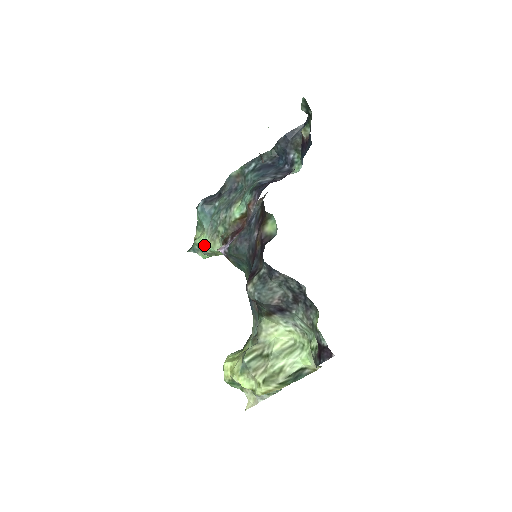
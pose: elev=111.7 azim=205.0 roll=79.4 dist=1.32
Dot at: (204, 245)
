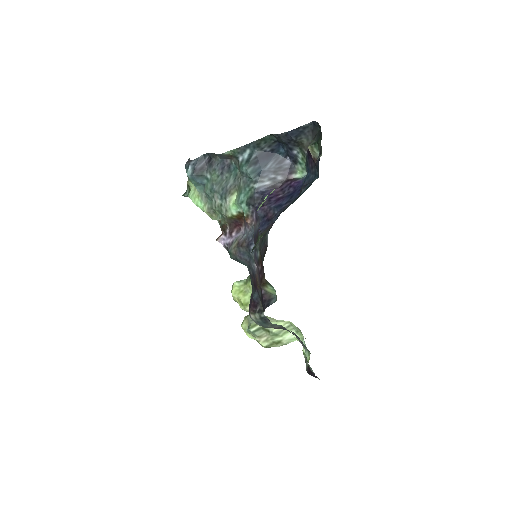
Dot at: (200, 208)
